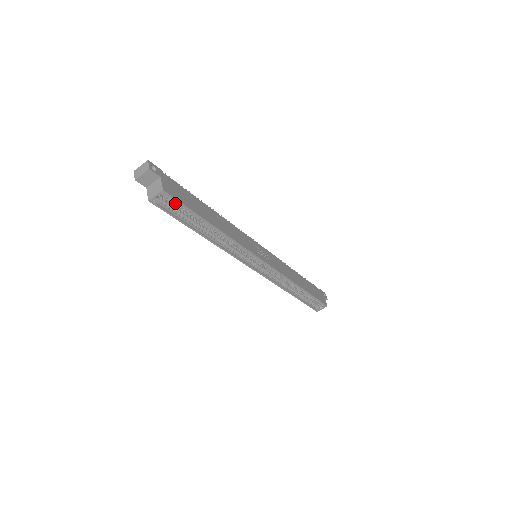
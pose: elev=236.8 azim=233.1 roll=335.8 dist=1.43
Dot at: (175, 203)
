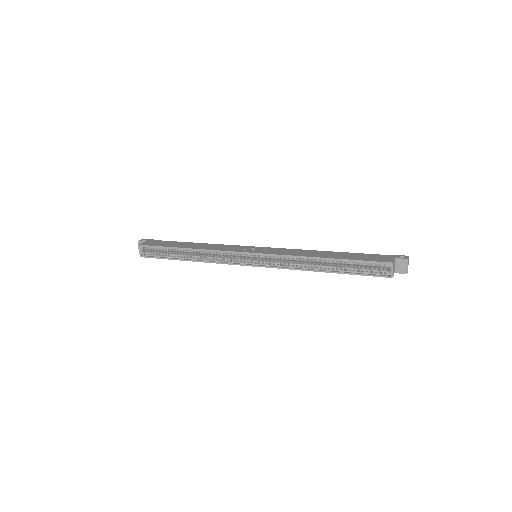
Dot at: (154, 249)
